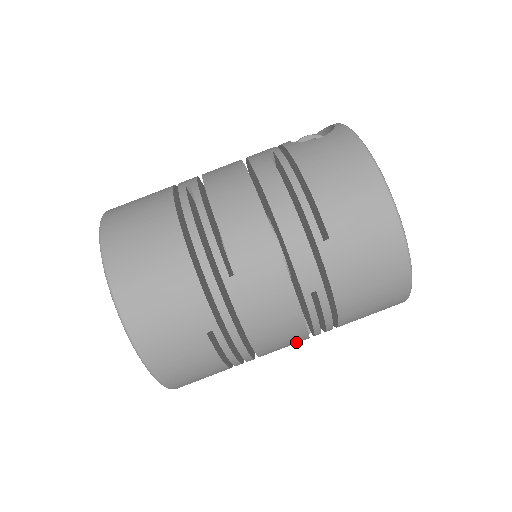
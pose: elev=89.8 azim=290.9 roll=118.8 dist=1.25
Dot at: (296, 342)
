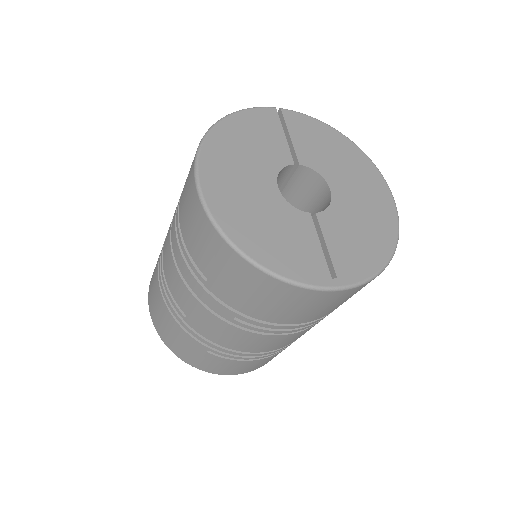
Dot at: (294, 336)
